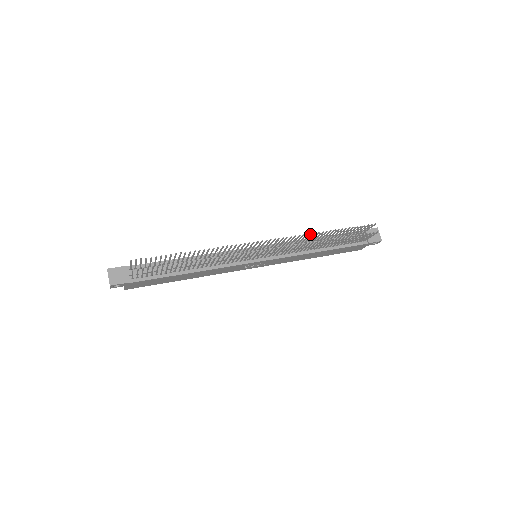
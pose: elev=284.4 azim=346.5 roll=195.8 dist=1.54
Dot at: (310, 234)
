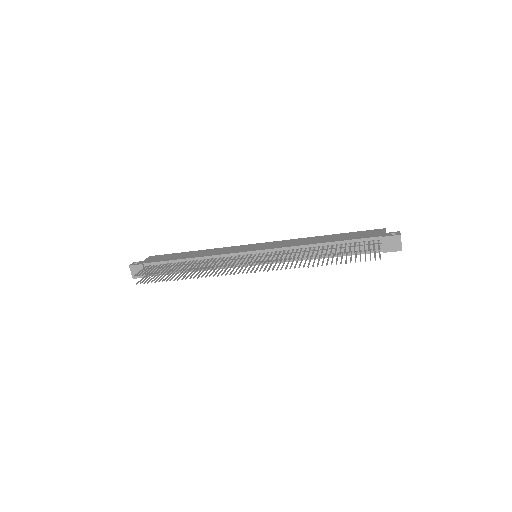
Dot at: (297, 258)
